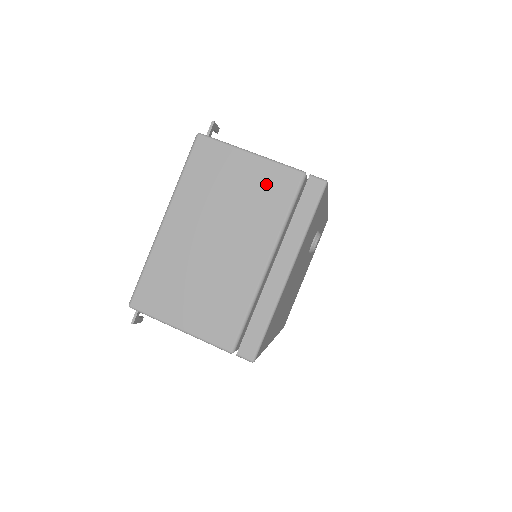
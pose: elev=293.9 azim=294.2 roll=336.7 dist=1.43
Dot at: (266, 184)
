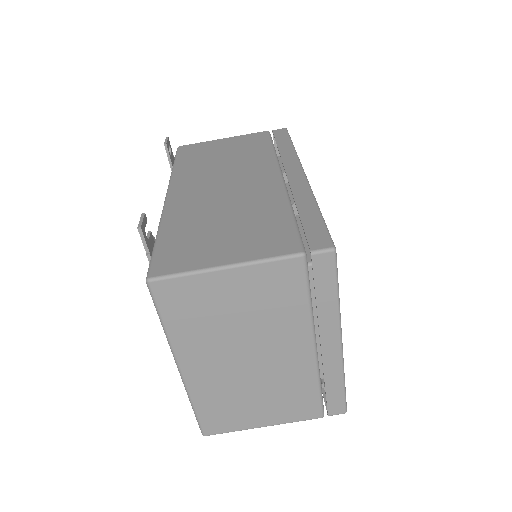
Dot at: (266, 288)
